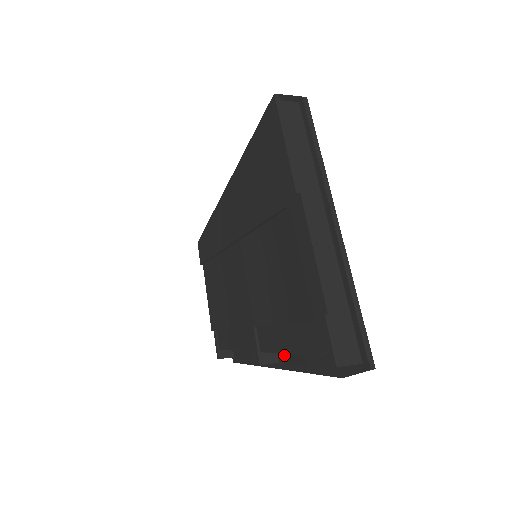
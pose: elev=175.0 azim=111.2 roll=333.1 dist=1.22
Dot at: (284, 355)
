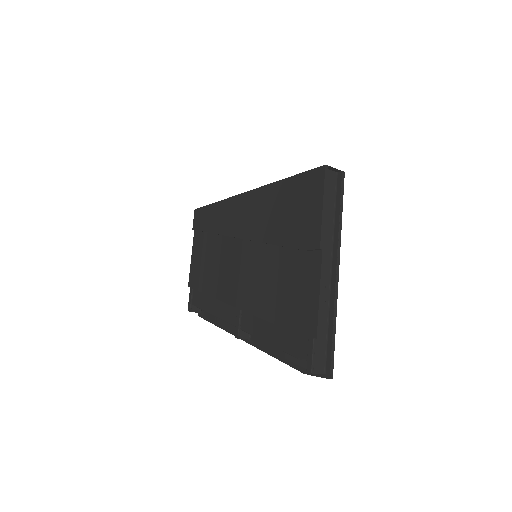
Dot at: occluded
